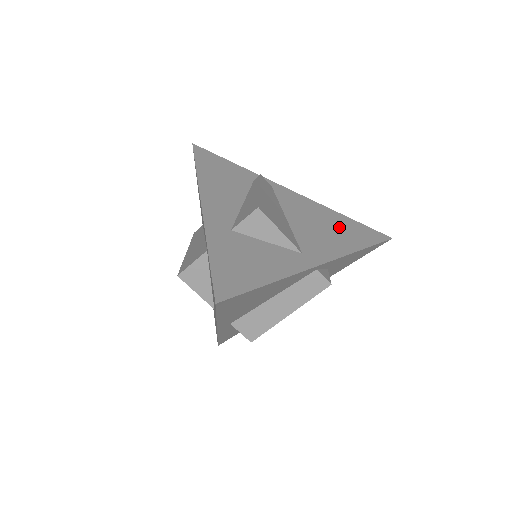
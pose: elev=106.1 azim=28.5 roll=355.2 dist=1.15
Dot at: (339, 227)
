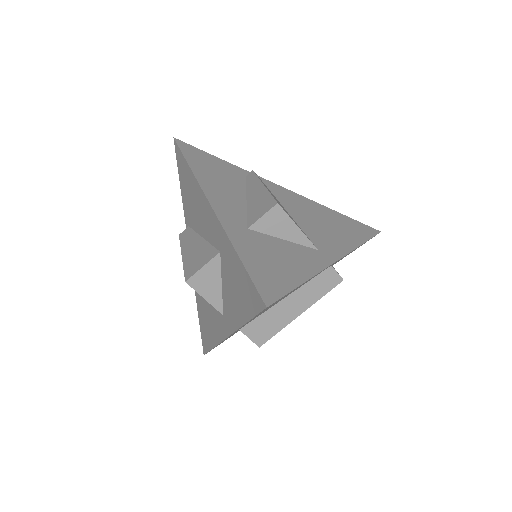
Dot at: (336, 222)
